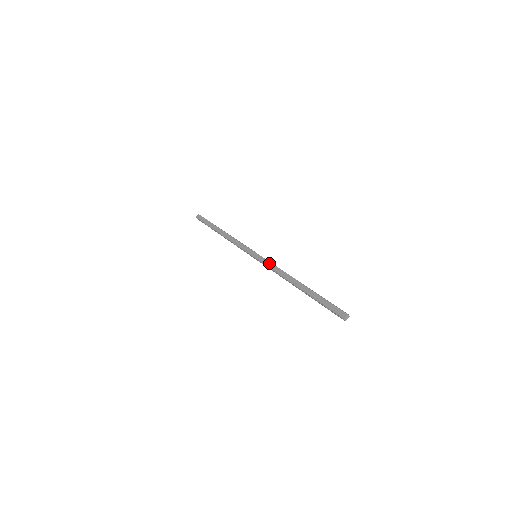
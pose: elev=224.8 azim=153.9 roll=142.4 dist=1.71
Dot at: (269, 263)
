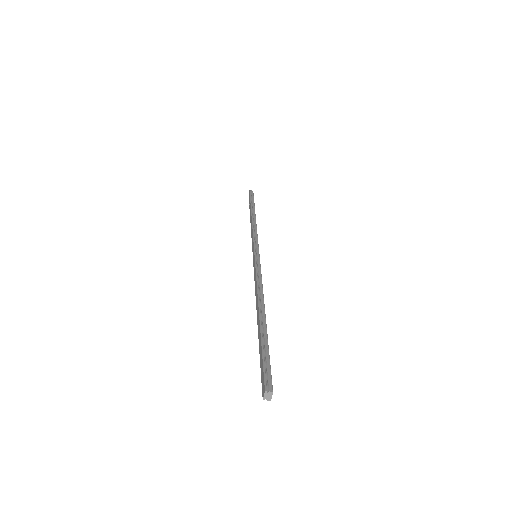
Dot at: (254, 271)
